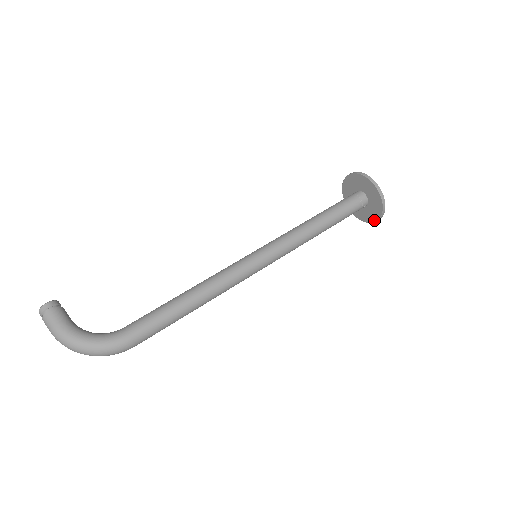
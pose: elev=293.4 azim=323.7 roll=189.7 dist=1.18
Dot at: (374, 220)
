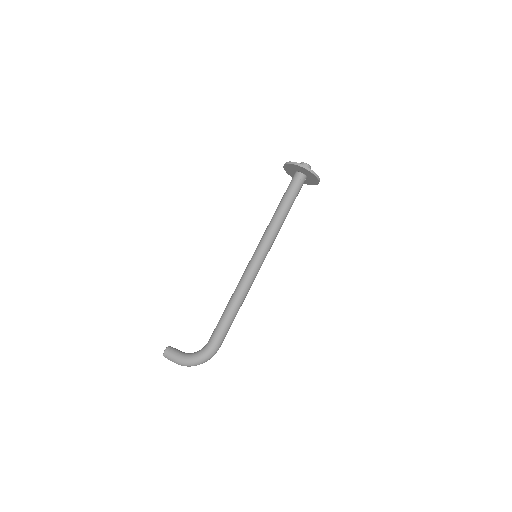
Dot at: (317, 183)
